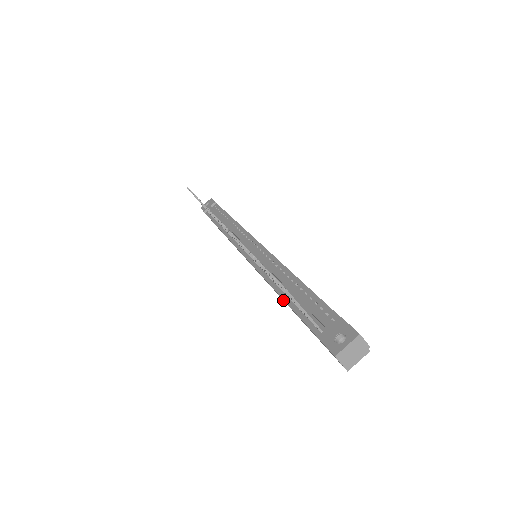
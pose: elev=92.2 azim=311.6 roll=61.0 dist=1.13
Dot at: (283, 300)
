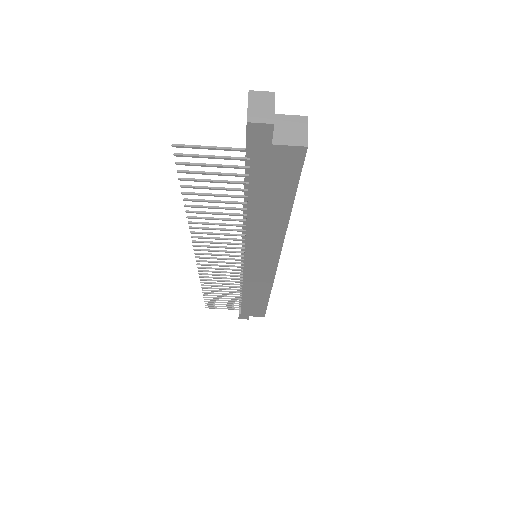
Dot at: (279, 233)
